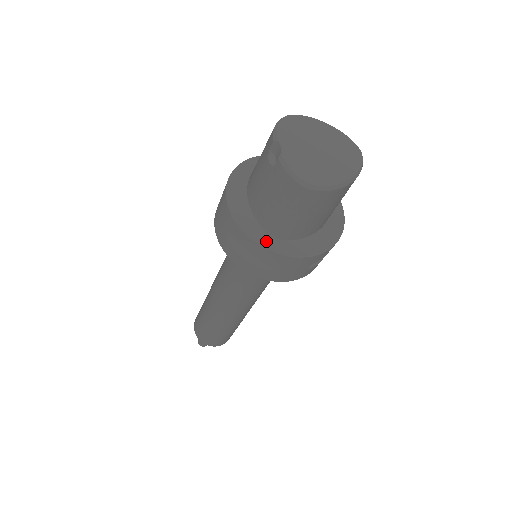
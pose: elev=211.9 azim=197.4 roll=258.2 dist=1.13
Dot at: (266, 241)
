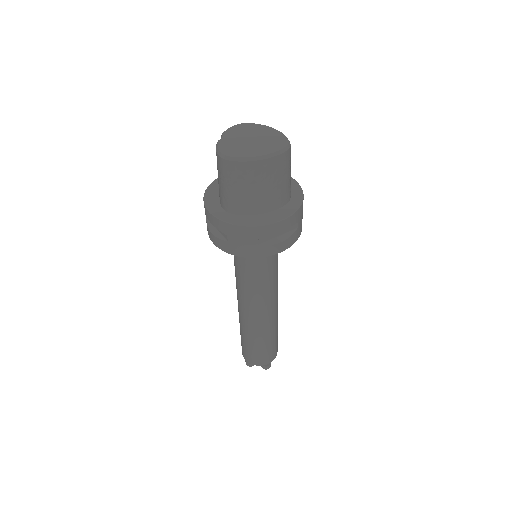
Dot at: (218, 213)
